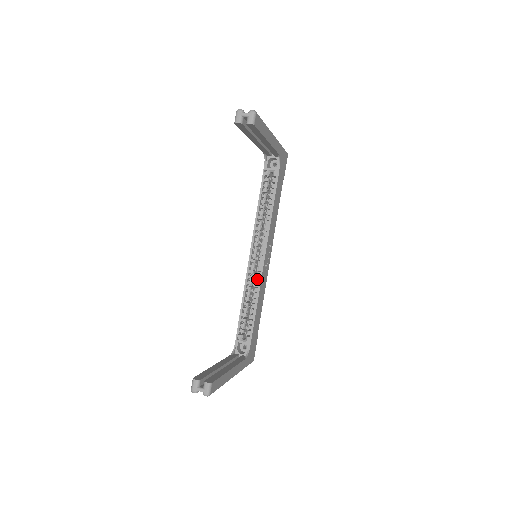
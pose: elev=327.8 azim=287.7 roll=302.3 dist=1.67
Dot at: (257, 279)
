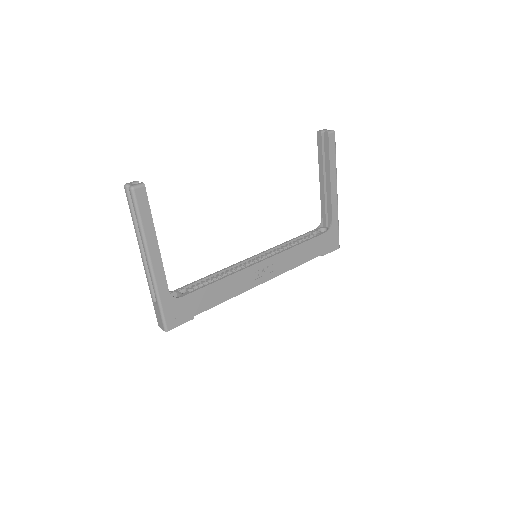
Dot at: (240, 269)
